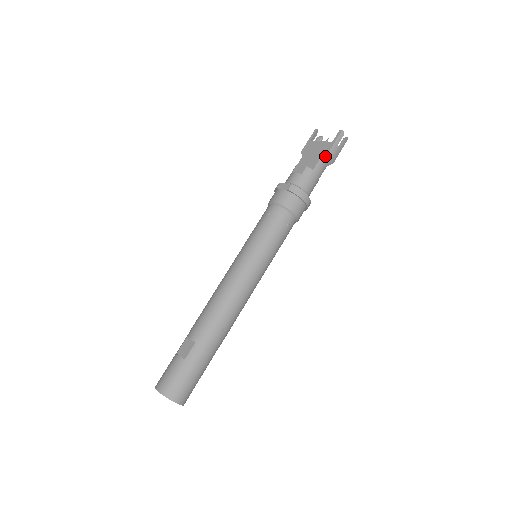
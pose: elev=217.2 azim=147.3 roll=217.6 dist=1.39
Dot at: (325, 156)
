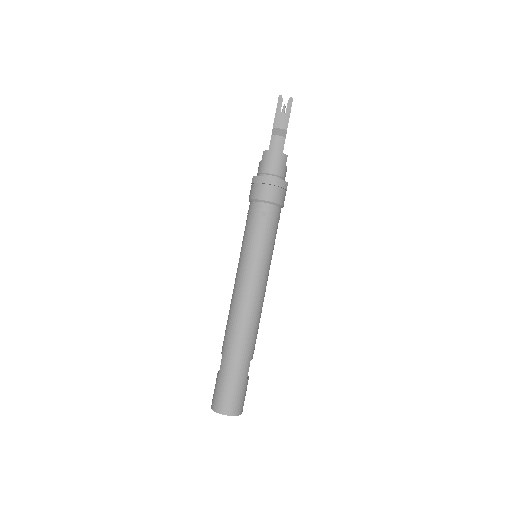
Dot at: (273, 130)
